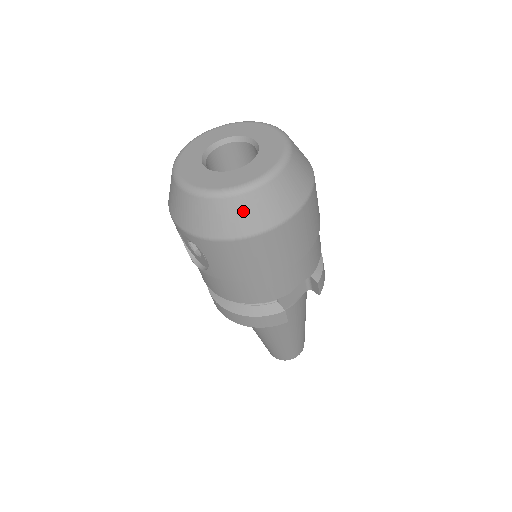
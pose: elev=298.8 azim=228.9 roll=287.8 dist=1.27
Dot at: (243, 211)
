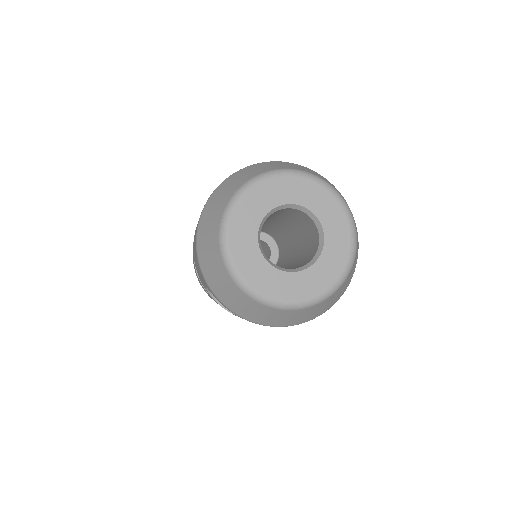
Dot at: (311, 312)
